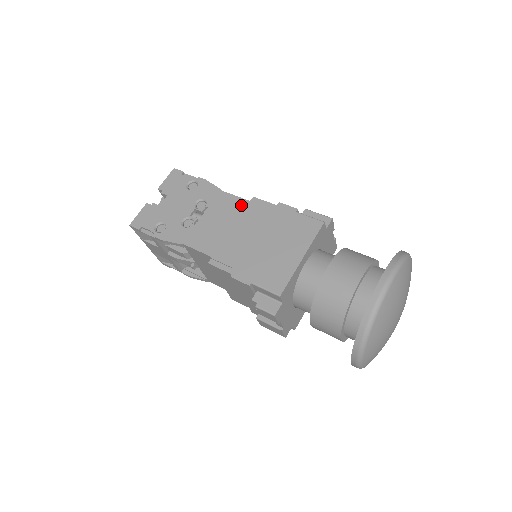
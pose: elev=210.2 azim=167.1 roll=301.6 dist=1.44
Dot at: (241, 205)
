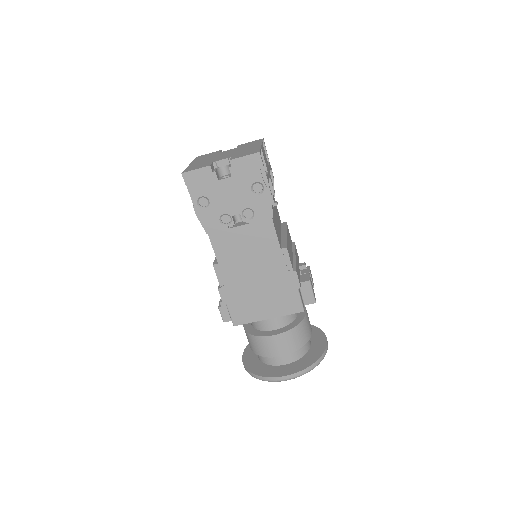
Dot at: (272, 247)
